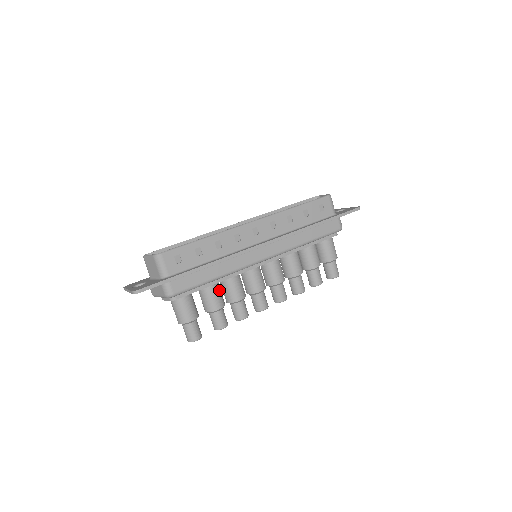
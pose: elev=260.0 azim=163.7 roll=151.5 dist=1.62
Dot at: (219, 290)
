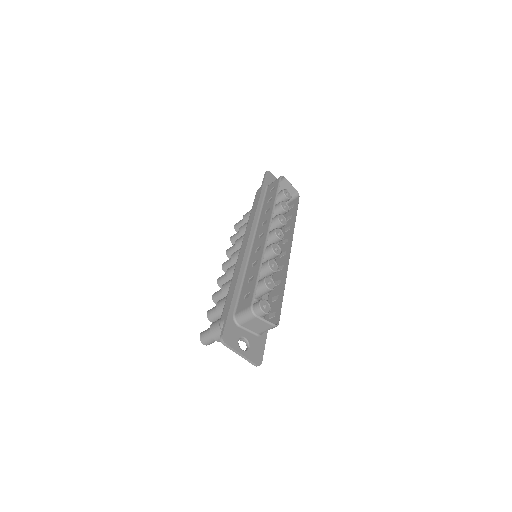
Dot at: occluded
